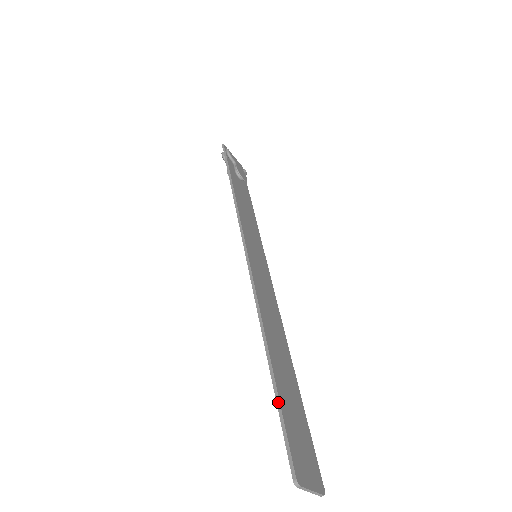
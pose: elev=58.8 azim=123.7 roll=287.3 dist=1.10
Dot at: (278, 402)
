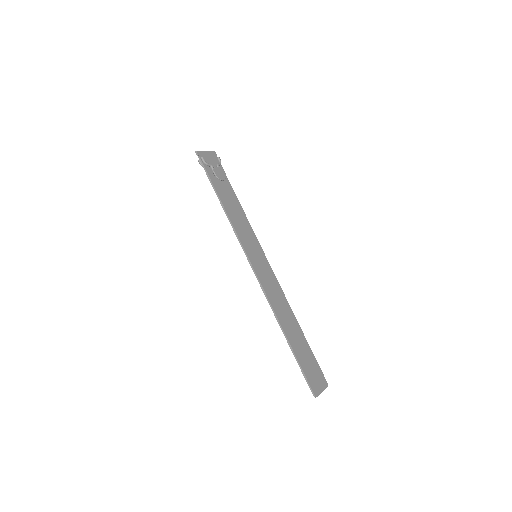
Dot at: (297, 362)
